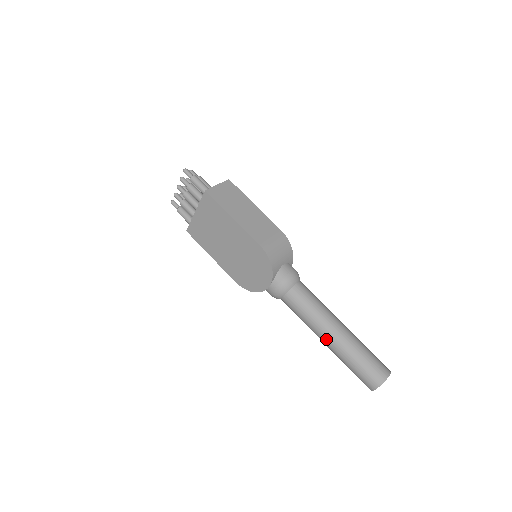
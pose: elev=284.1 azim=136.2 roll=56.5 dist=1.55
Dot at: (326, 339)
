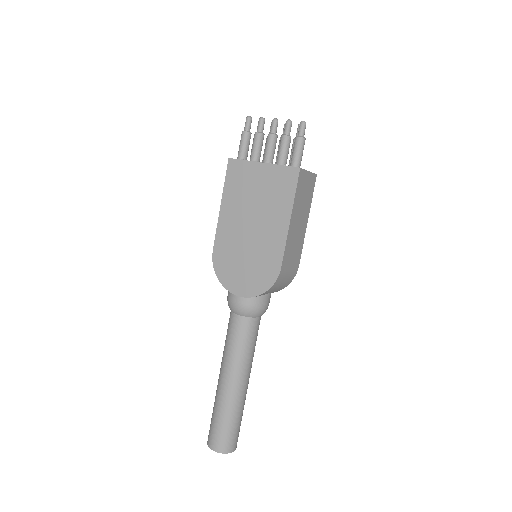
Dot at: (227, 381)
